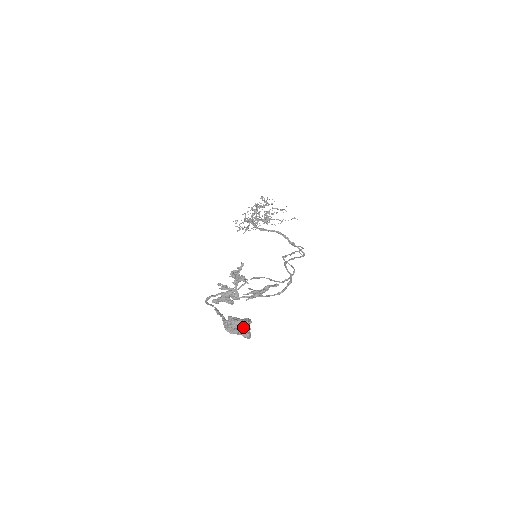
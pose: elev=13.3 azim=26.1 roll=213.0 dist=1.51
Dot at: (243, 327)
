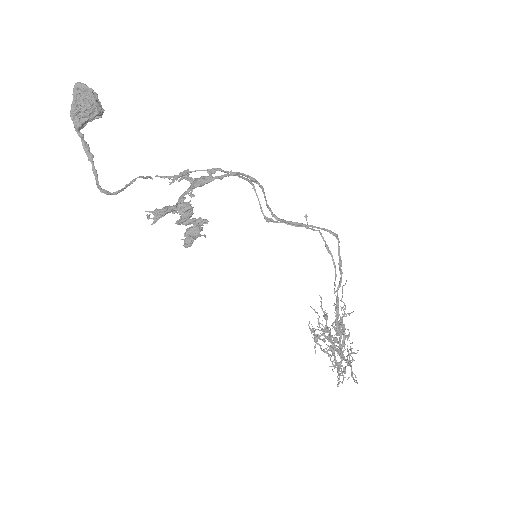
Dot at: (80, 100)
